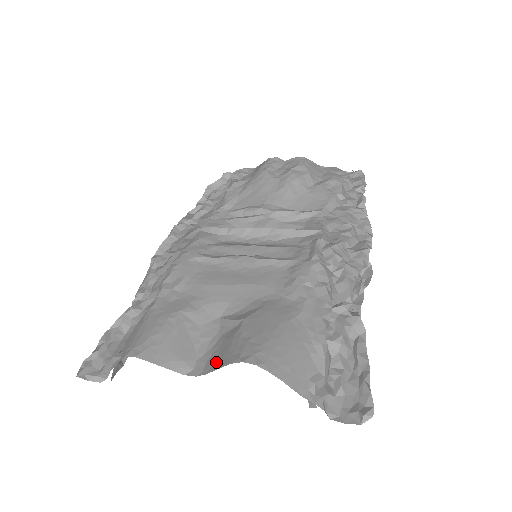
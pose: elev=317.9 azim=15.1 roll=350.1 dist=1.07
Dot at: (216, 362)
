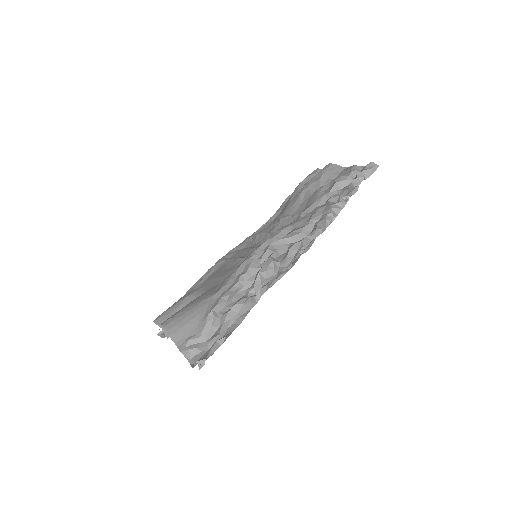
Dot at: occluded
